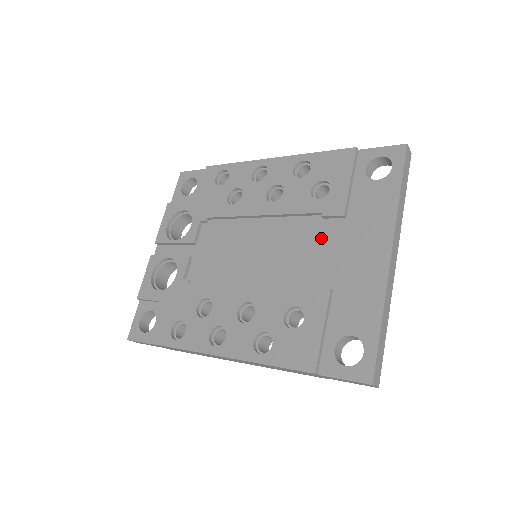
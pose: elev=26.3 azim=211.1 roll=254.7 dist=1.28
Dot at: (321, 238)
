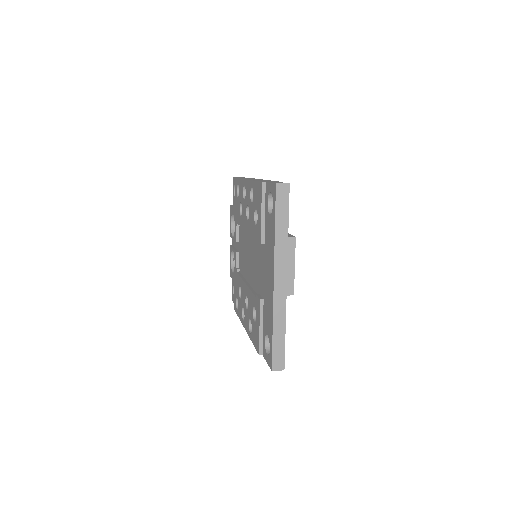
Dot at: (260, 257)
